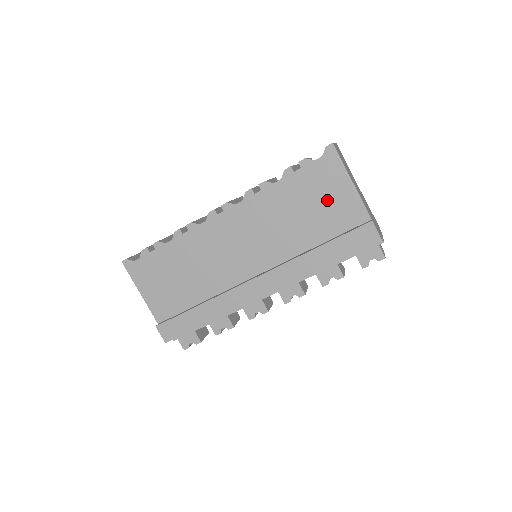
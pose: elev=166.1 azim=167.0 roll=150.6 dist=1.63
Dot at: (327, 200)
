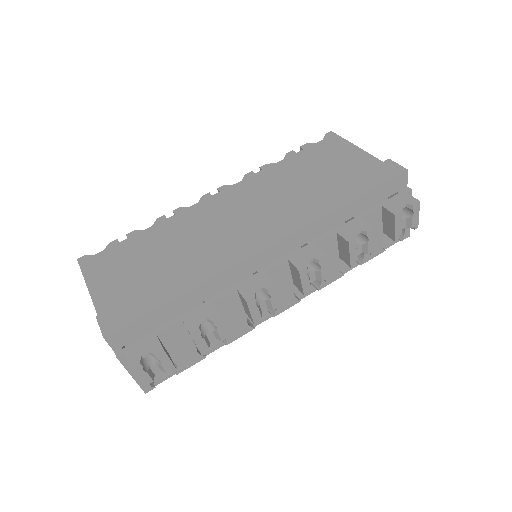
Dot at: (335, 163)
